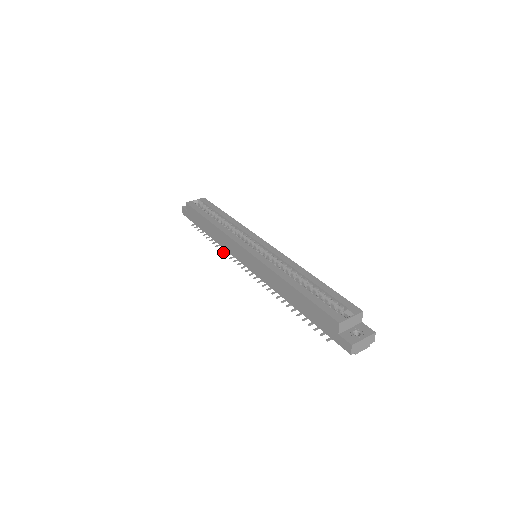
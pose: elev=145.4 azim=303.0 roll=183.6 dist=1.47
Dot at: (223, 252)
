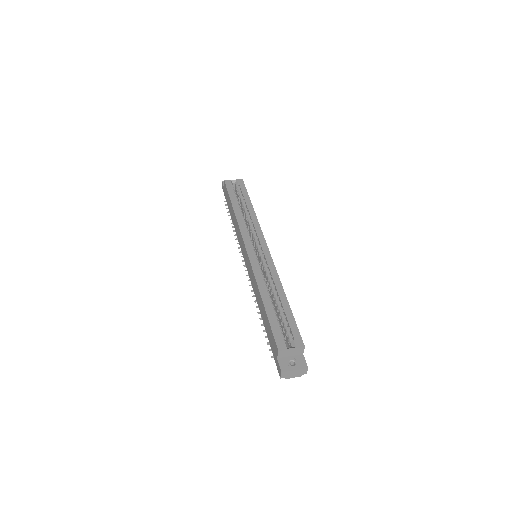
Dot at: (236, 239)
